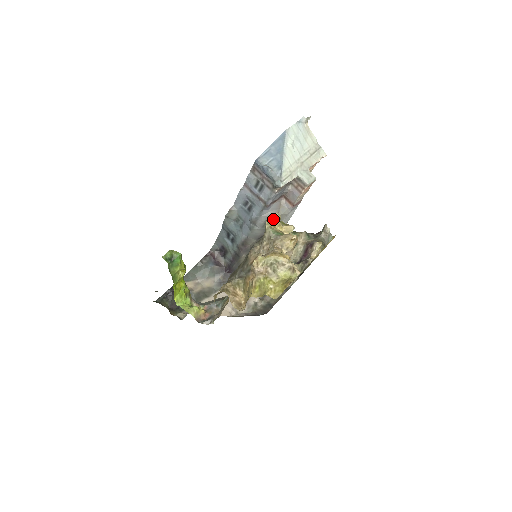
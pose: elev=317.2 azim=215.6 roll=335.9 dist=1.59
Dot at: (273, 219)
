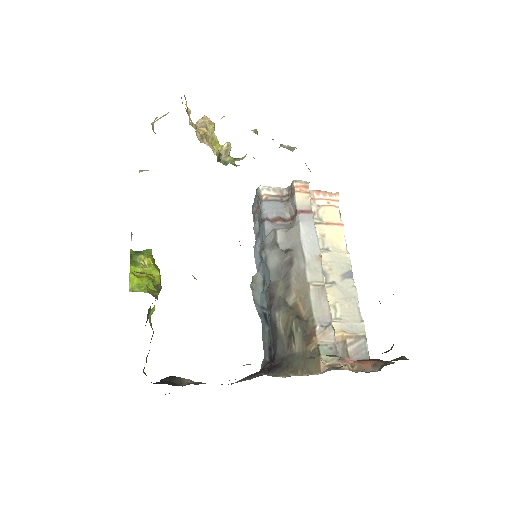
Dot at: occluded
